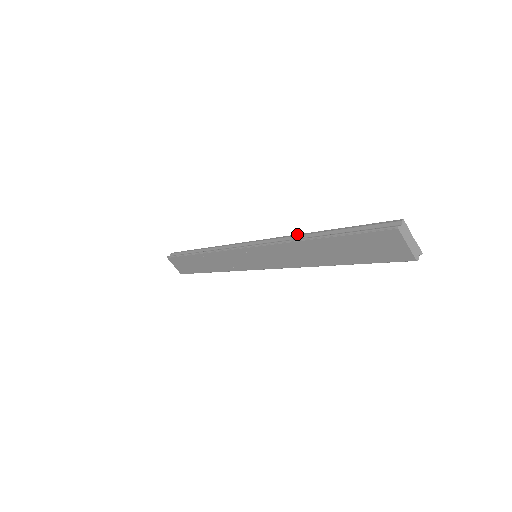
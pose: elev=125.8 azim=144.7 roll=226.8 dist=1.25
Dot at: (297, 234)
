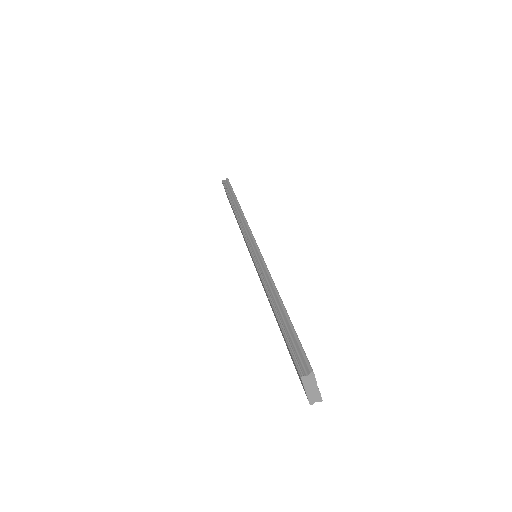
Dot at: (273, 281)
